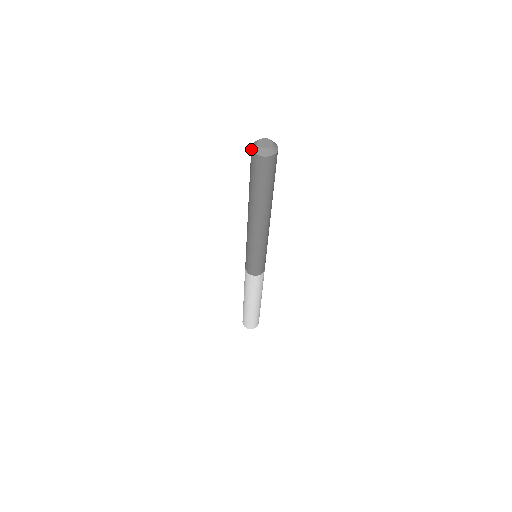
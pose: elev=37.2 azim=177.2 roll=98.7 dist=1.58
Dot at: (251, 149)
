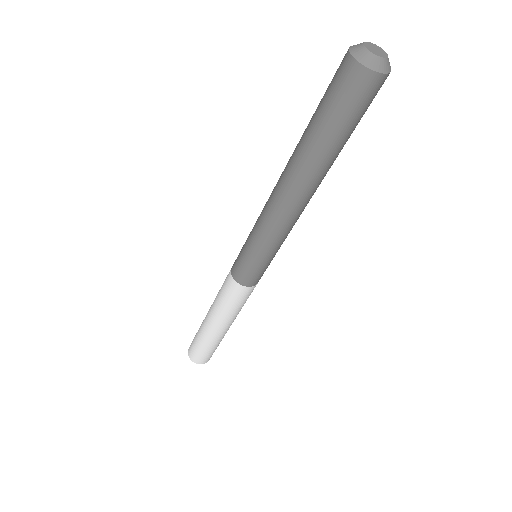
Dot at: (358, 63)
